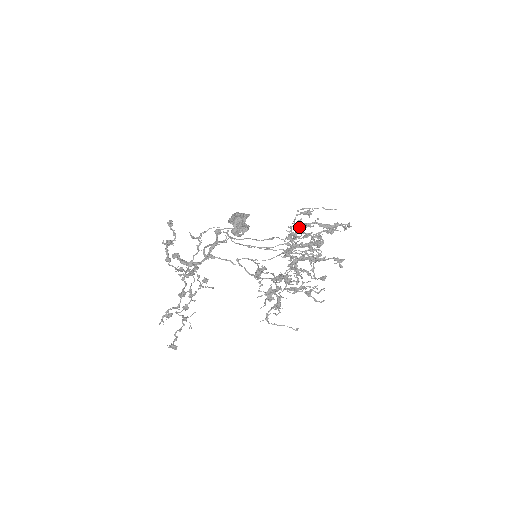
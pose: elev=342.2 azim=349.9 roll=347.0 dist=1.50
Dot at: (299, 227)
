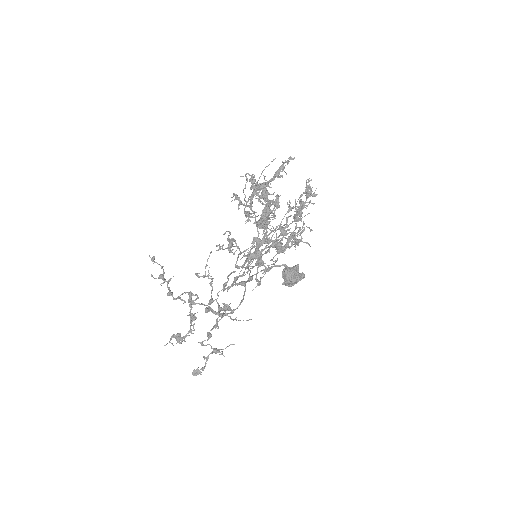
Dot at: (260, 198)
